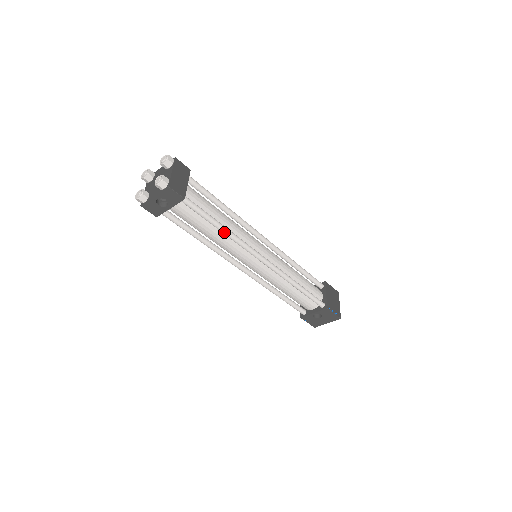
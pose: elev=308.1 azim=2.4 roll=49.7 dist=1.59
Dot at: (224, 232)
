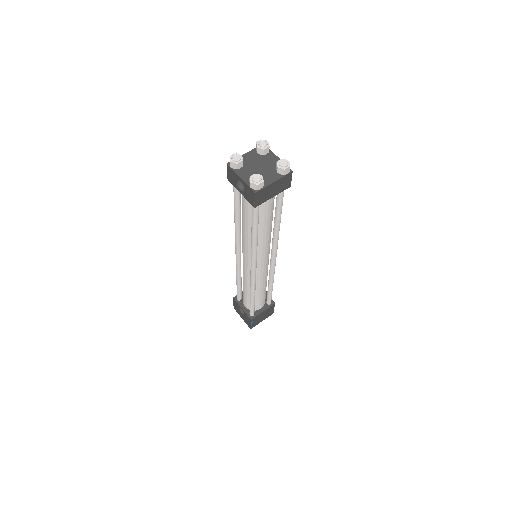
Dot at: (252, 239)
